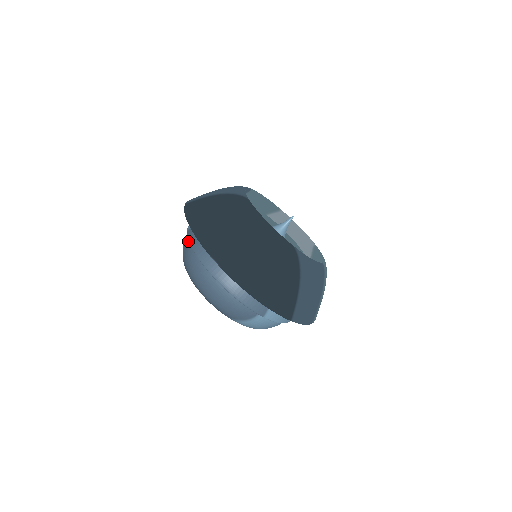
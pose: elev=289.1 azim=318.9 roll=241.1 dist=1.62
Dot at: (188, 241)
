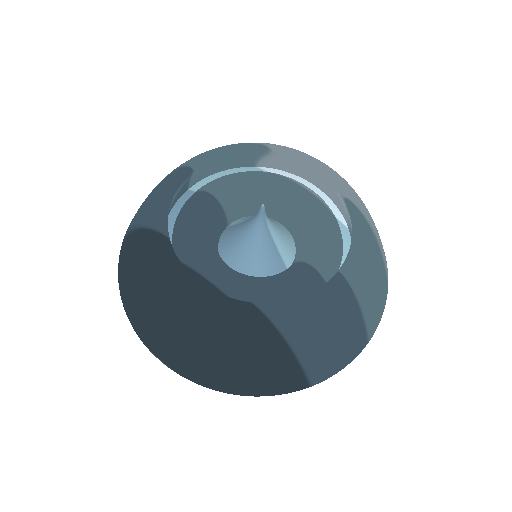
Dot at: occluded
